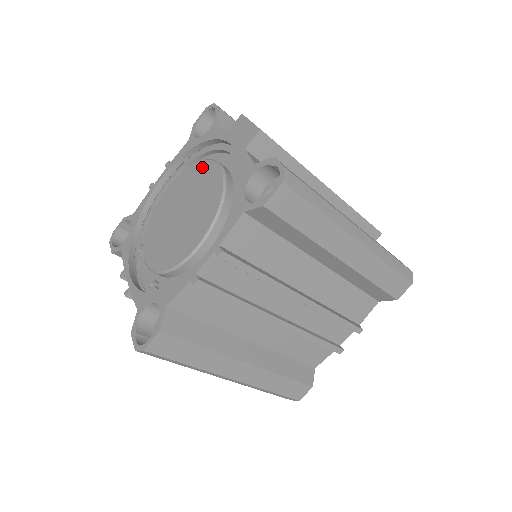
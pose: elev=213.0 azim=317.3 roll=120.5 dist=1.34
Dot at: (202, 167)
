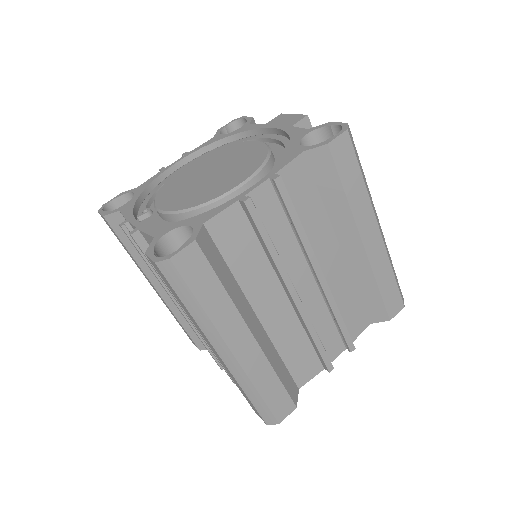
Dot at: (235, 146)
